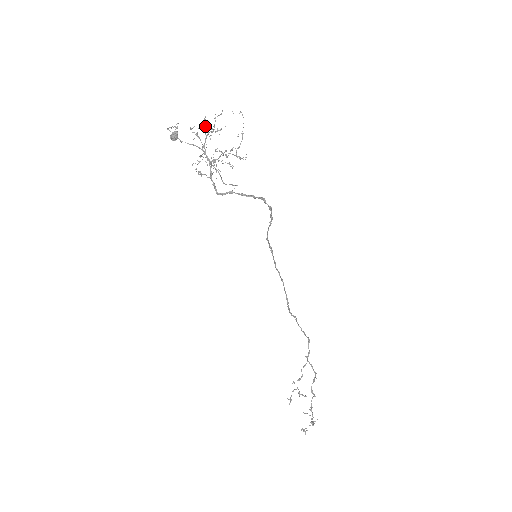
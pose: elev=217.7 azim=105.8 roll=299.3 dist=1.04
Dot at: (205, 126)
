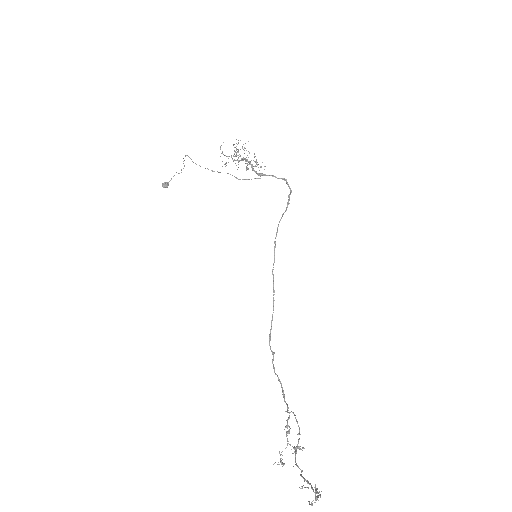
Dot at: (238, 143)
